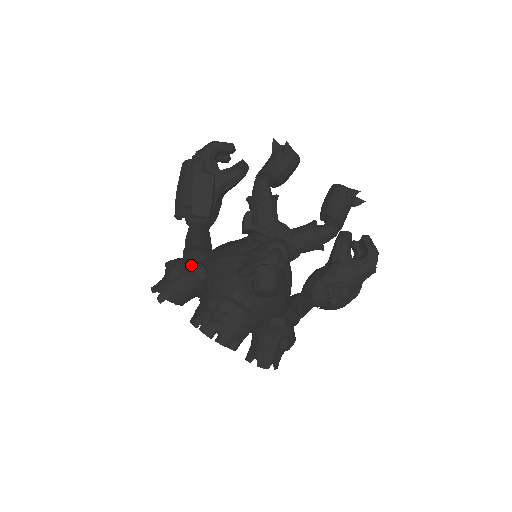
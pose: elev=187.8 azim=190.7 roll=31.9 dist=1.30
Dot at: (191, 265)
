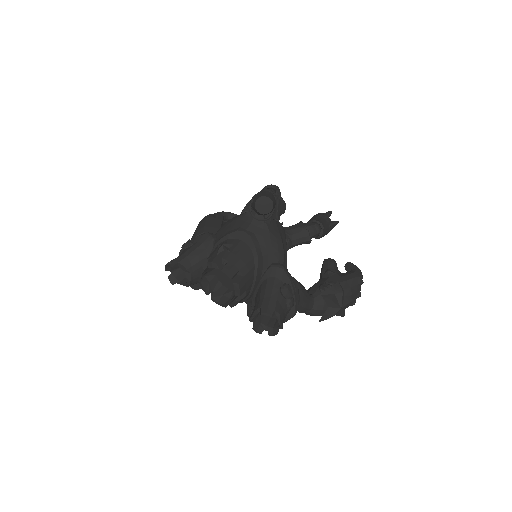
Dot at: (203, 234)
